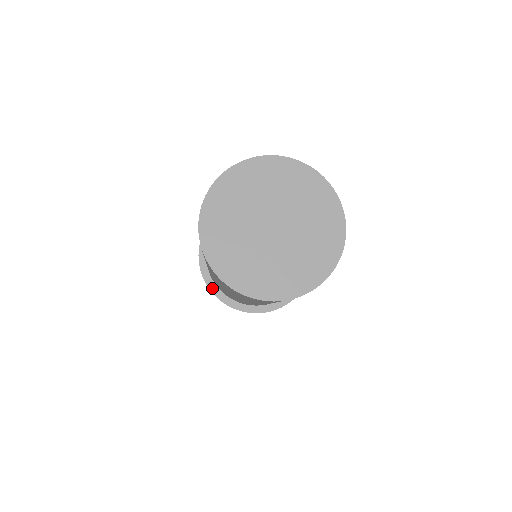
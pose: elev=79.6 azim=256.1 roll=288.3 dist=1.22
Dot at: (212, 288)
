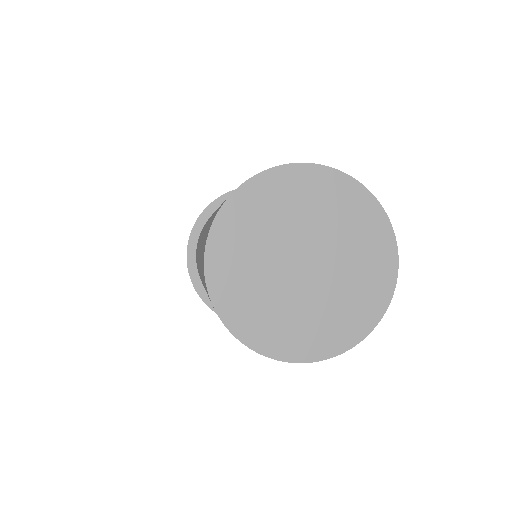
Dot at: (205, 299)
